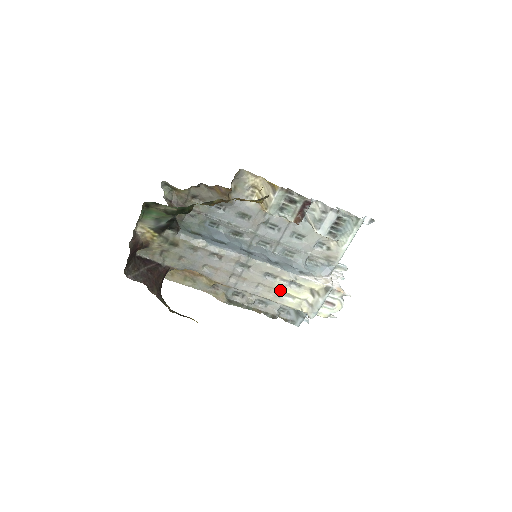
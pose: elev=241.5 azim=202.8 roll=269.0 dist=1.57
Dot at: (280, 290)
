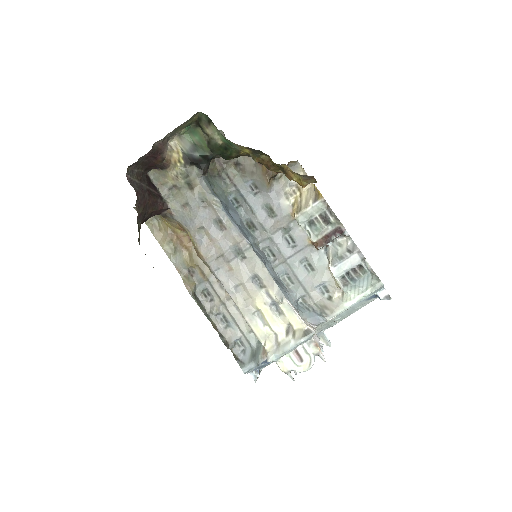
Dot at: (257, 305)
